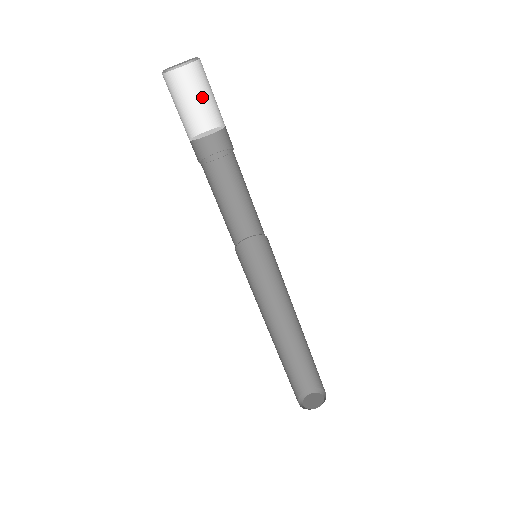
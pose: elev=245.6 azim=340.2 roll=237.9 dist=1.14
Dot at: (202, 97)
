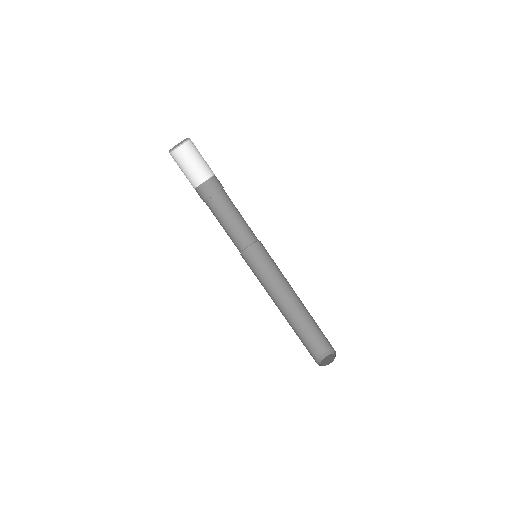
Dot at: (202, 157)
